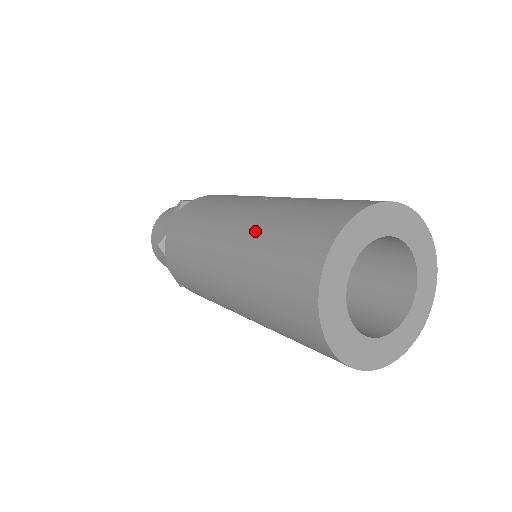
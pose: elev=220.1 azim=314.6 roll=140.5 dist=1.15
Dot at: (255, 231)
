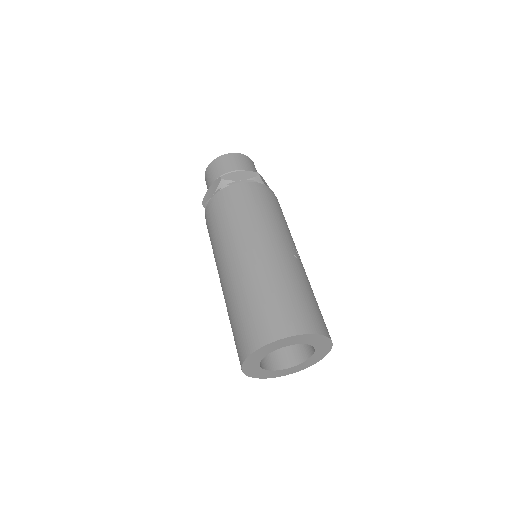
Dot at: (276, 273)
